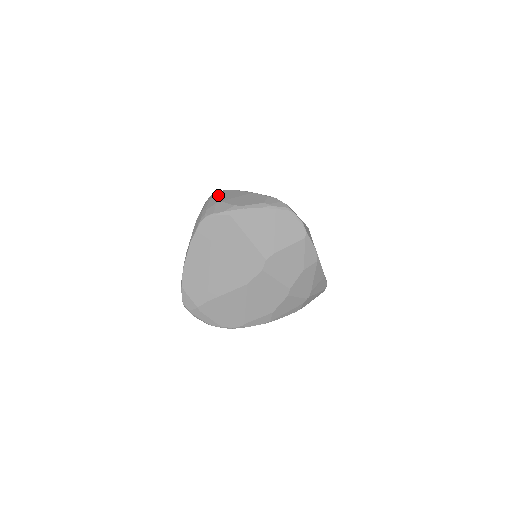
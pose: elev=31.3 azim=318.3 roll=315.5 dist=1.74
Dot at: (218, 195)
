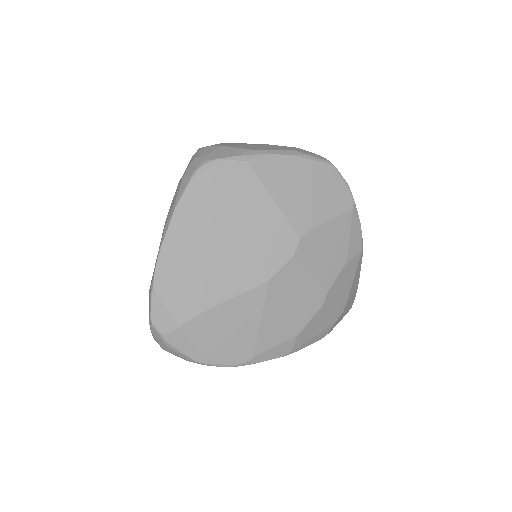
Dot at: occluded
